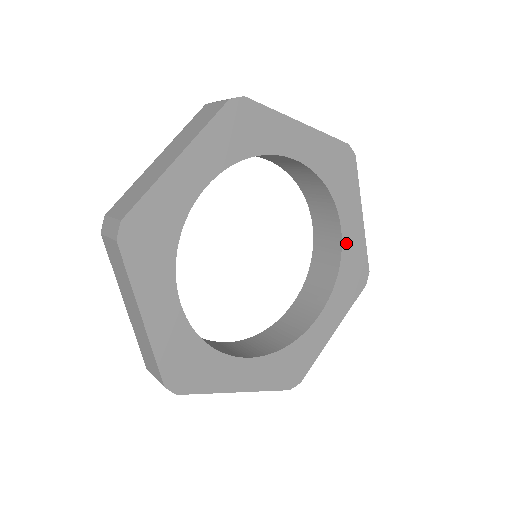
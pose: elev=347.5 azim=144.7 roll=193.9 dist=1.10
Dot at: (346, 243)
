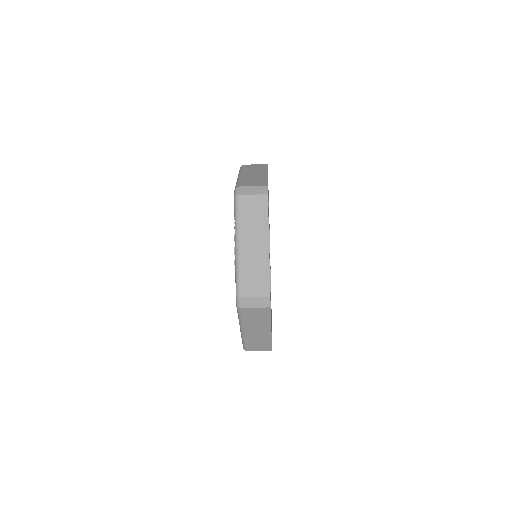
Dot at: (271, 317)
